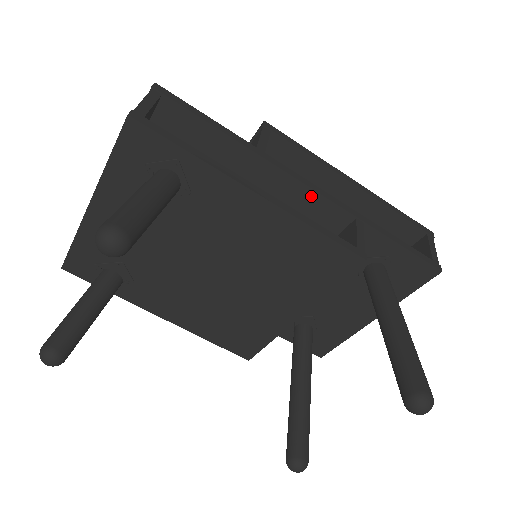
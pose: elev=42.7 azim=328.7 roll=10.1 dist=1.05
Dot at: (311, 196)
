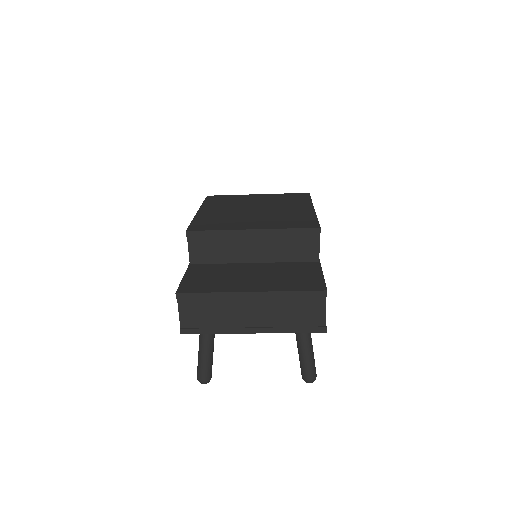
Dot at: occluded
